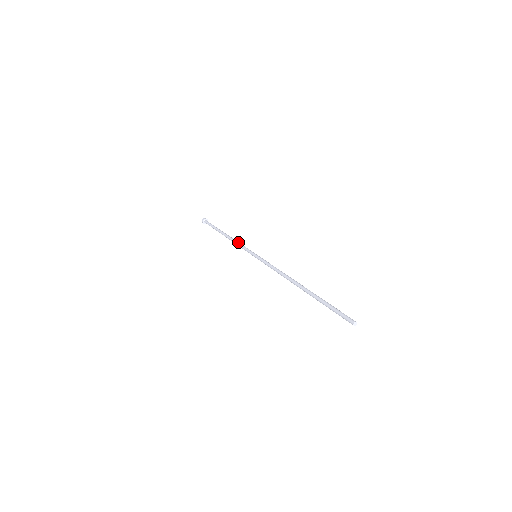
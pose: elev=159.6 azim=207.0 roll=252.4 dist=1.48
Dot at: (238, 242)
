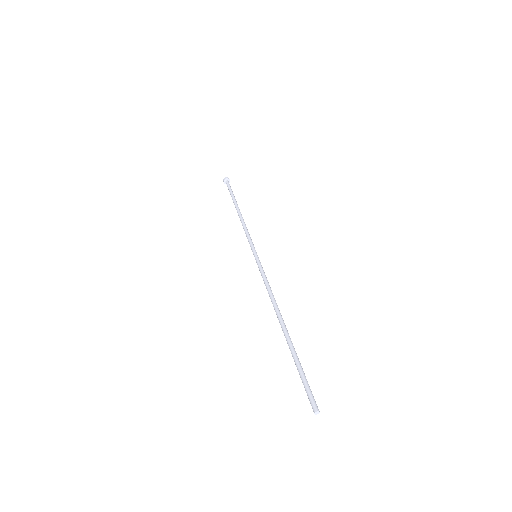
Dot at: (245, 228)
